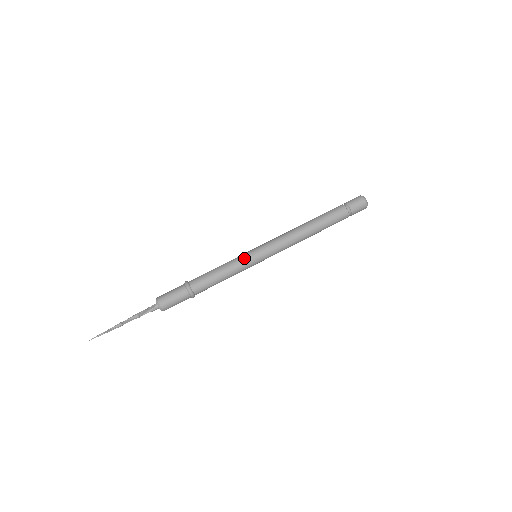
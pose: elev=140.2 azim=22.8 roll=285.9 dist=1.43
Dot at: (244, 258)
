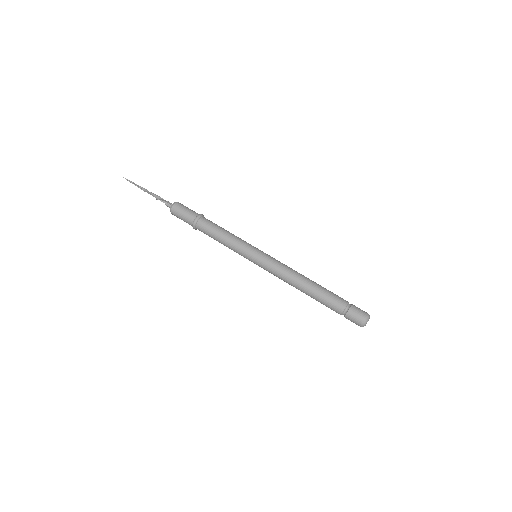
Dot at: (247, 245)
